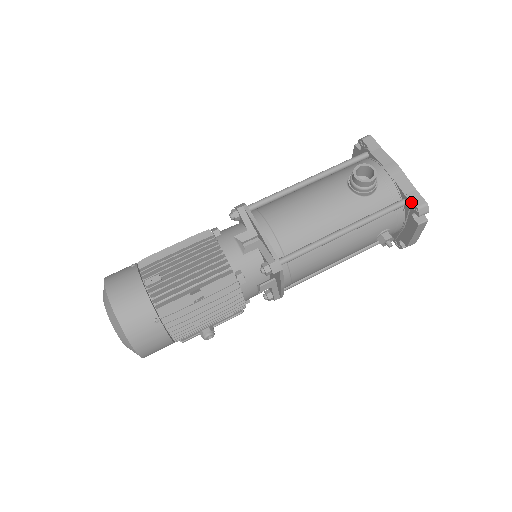
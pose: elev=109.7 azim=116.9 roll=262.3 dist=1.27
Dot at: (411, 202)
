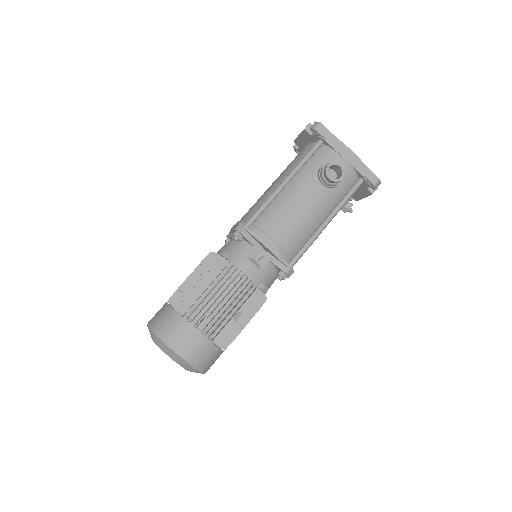
Dot at: (368, 181)
